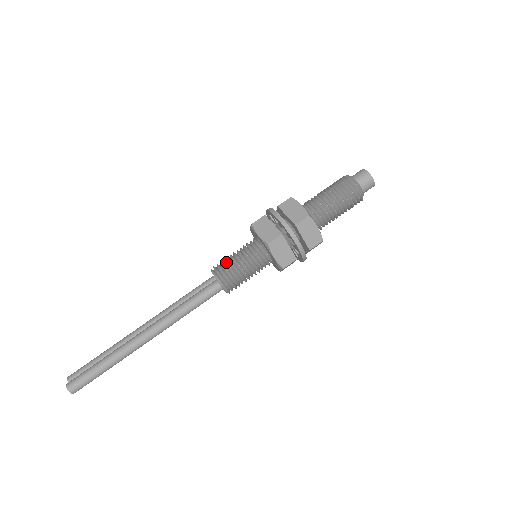
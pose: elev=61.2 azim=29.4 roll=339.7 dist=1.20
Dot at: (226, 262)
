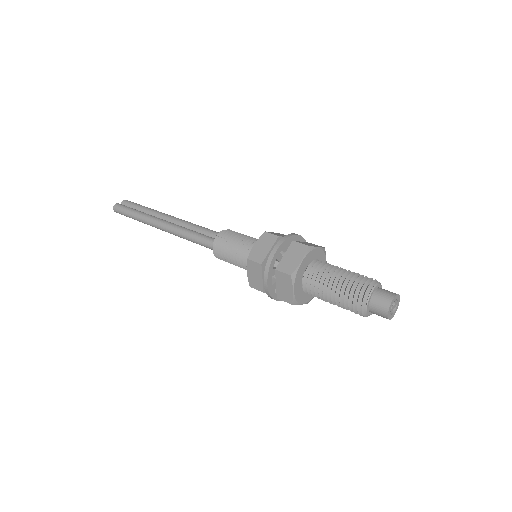
Dot at: (229, 237)
